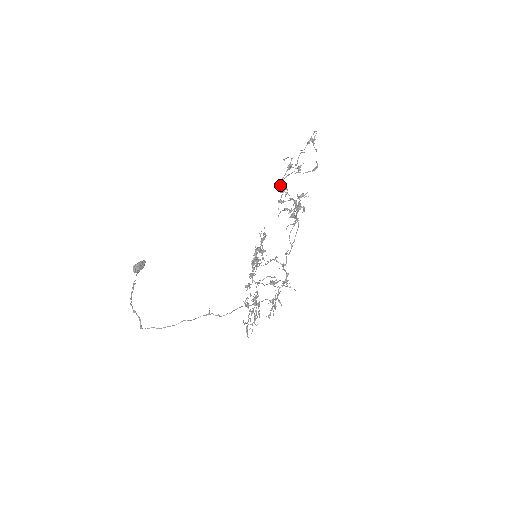
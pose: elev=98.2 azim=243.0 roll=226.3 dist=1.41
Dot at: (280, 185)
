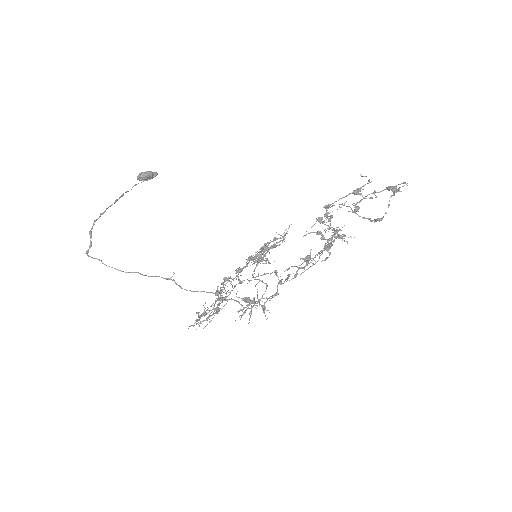
Dot at: (327, 207)
